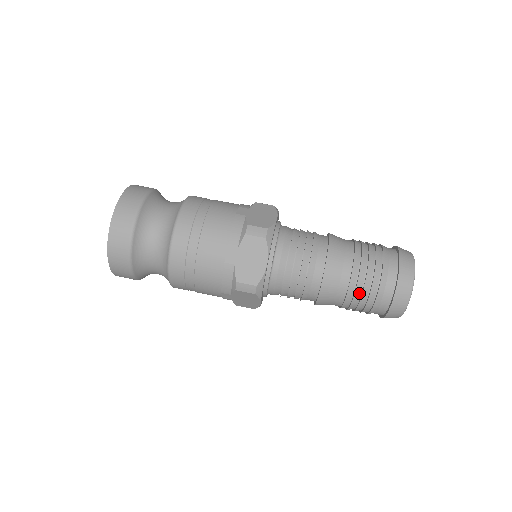
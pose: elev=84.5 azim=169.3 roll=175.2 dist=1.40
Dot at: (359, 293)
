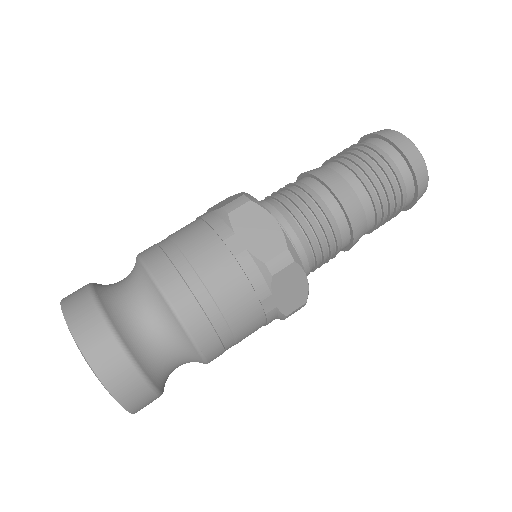
Dot at: (377, 183)
